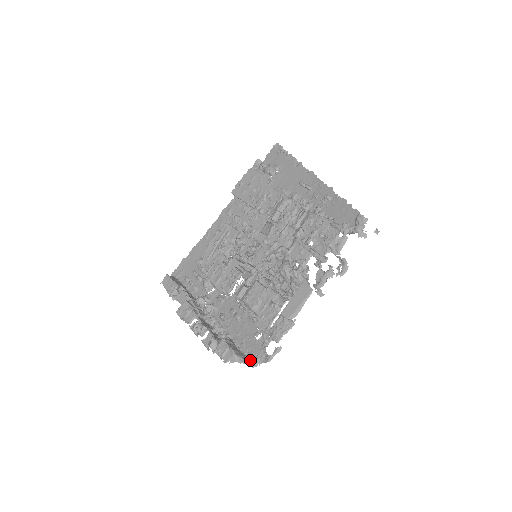
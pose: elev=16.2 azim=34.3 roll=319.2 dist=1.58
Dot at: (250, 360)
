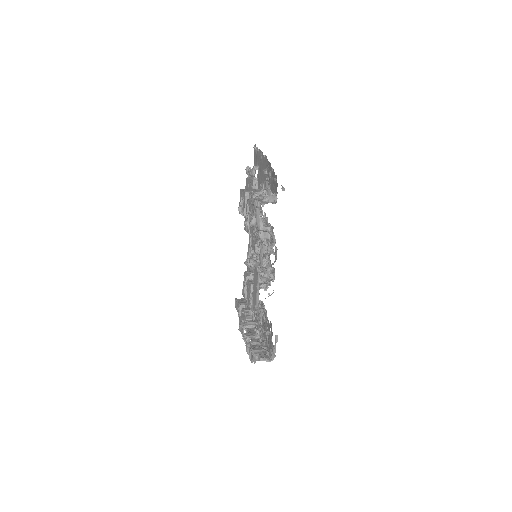
Dot at: (269, 356)
